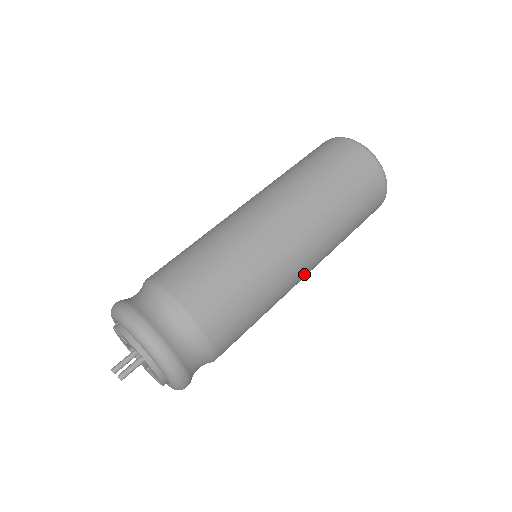
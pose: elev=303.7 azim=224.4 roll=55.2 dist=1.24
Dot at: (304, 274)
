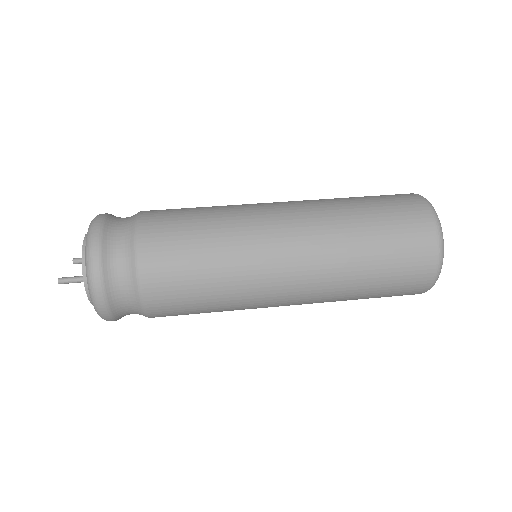
Dot at: (281, 305)
